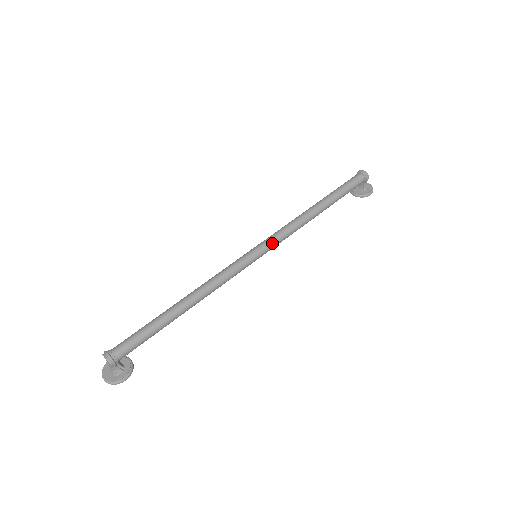
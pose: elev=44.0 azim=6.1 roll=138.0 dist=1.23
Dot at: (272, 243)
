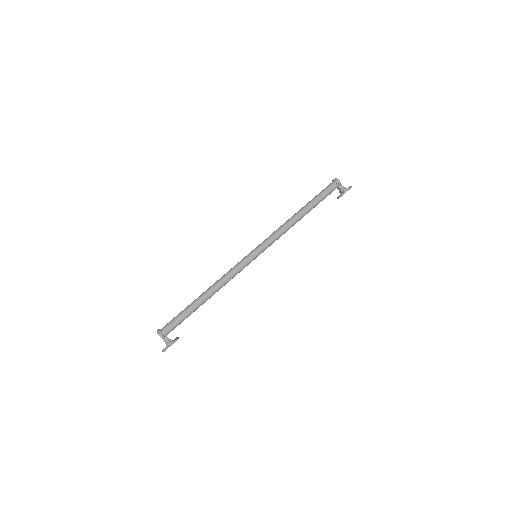
Dot at: (263, 243)
